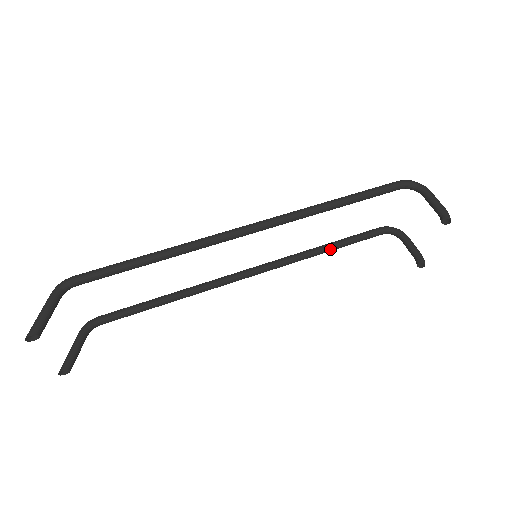
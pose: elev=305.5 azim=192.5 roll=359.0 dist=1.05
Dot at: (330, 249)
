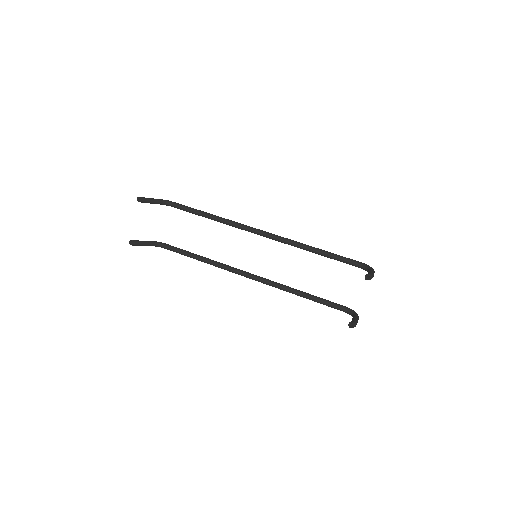
Dot at: (303, 294)
